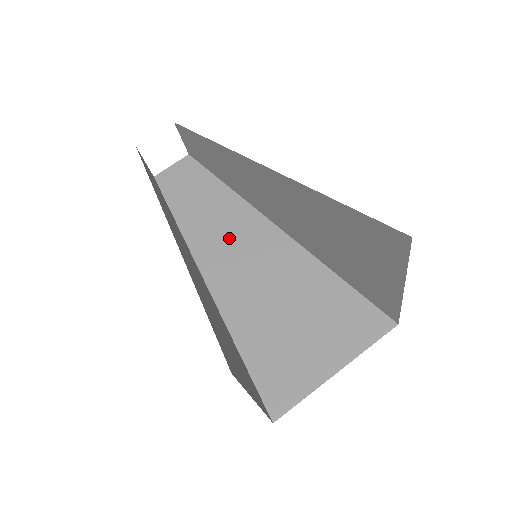
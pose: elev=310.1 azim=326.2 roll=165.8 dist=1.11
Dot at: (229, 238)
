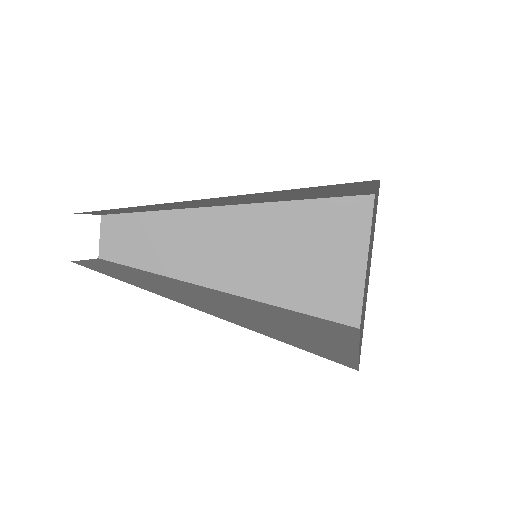
Dot at: (188, 292)
